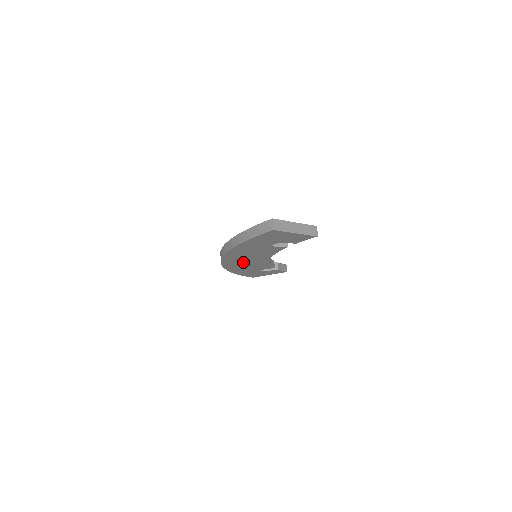
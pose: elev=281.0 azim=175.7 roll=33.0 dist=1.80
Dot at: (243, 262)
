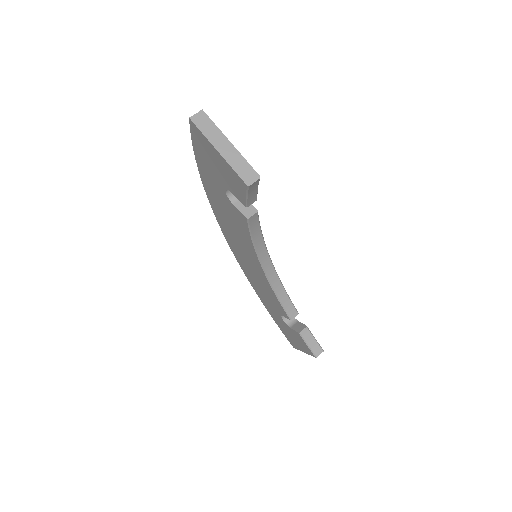
Dot at: (245, 258)
